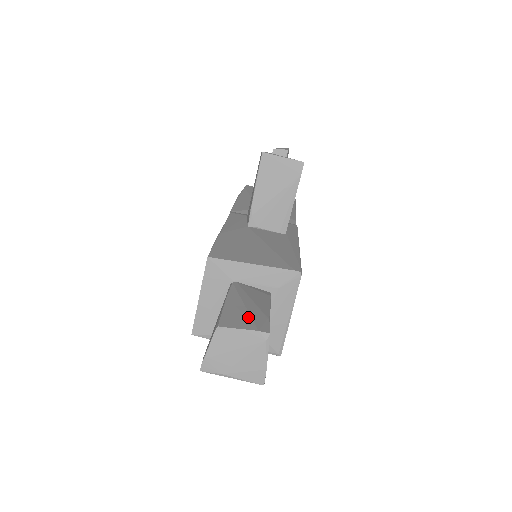
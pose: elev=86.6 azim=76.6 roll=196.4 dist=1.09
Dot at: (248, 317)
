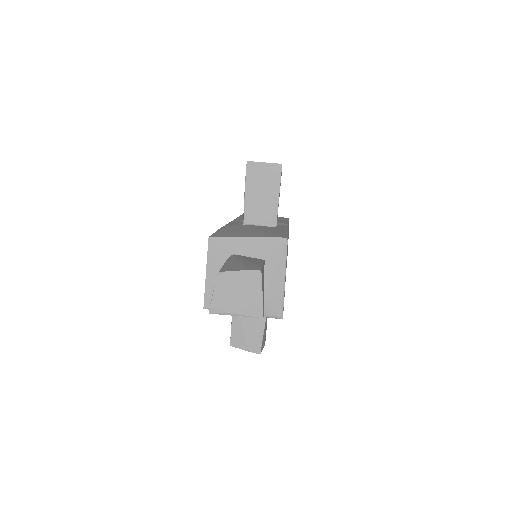
Dot at: (243, 266)
